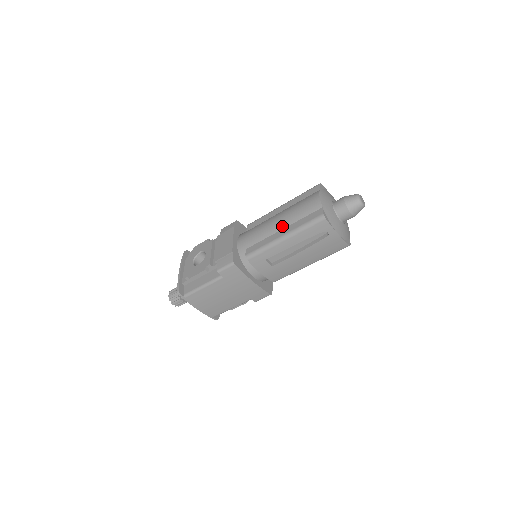
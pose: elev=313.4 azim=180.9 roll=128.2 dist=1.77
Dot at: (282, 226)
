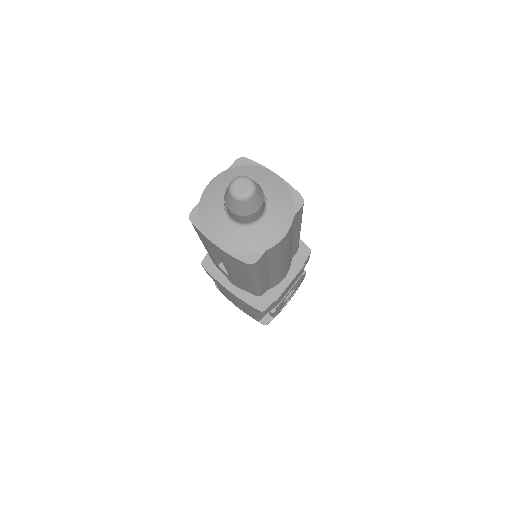
Dot at: occluded
